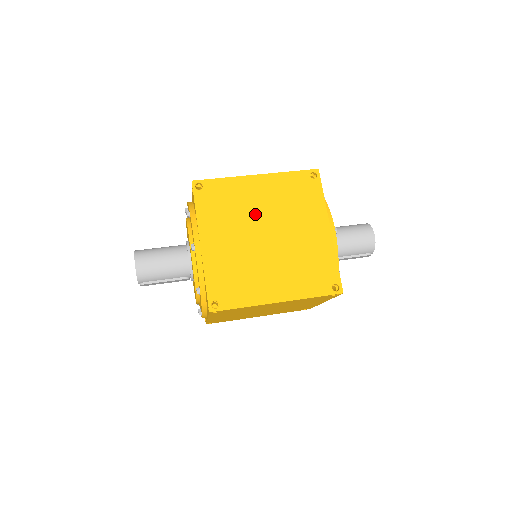
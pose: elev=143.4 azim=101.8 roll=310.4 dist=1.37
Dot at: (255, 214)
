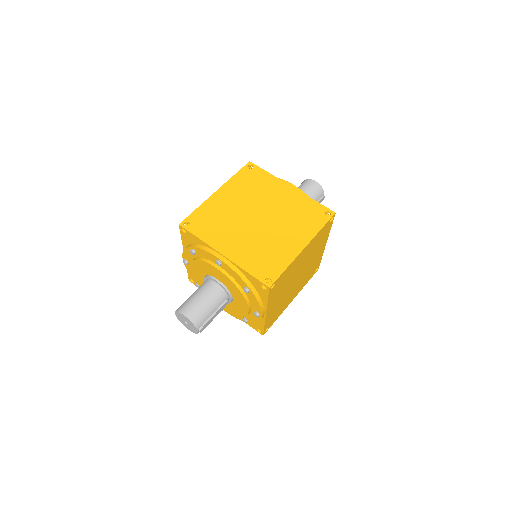
Dot at: (238, 212)
